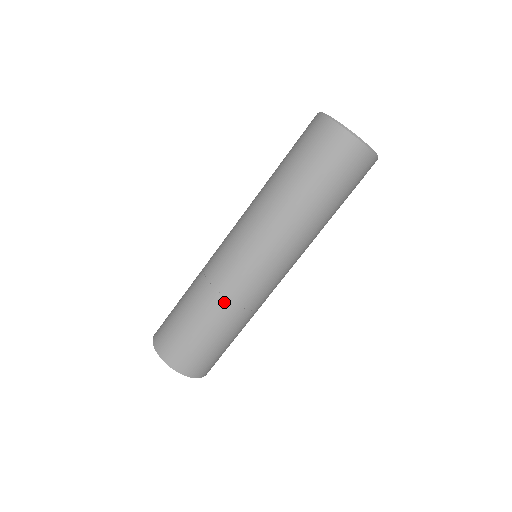
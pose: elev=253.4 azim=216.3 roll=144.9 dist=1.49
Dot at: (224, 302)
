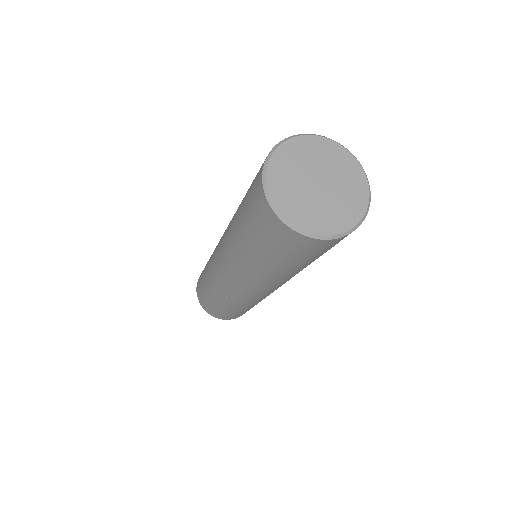
Dot at: occluded
